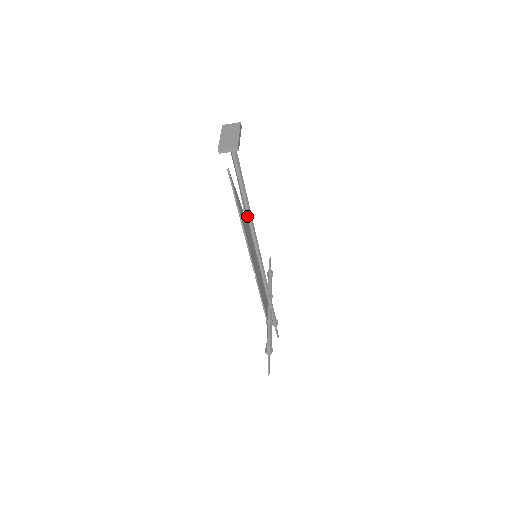
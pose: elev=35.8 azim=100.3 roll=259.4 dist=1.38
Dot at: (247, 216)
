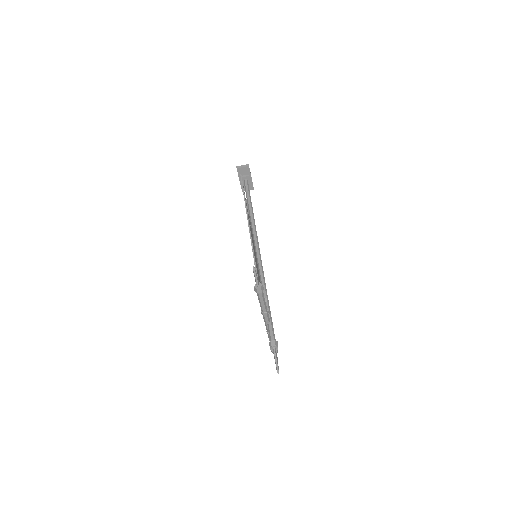
Dot at: (251, 220)
